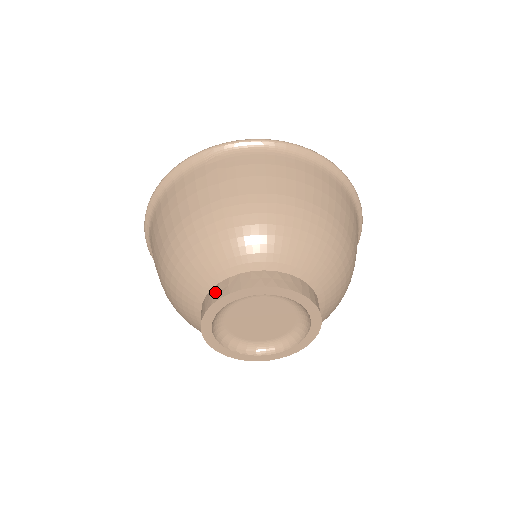
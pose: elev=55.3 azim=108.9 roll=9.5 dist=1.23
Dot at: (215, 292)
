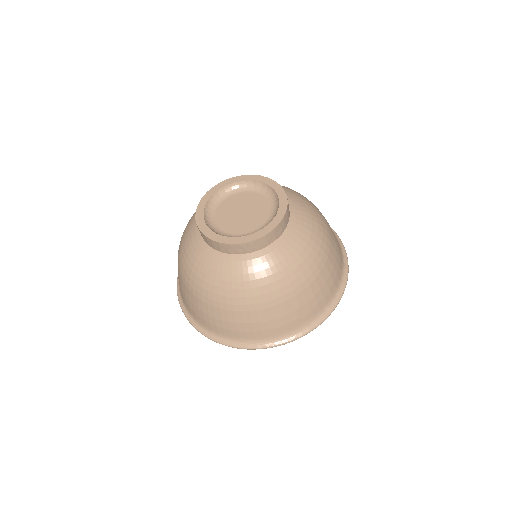
Dot at: occluded
